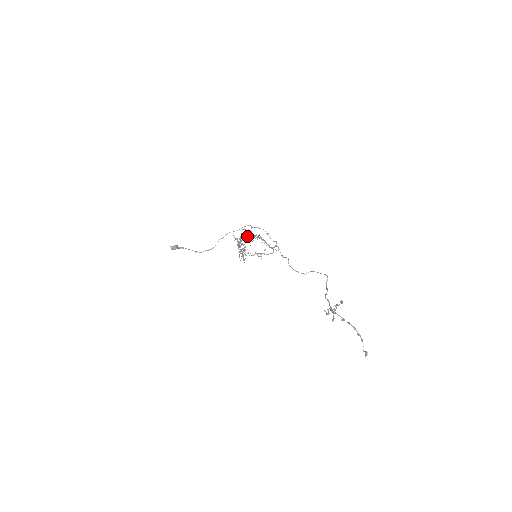
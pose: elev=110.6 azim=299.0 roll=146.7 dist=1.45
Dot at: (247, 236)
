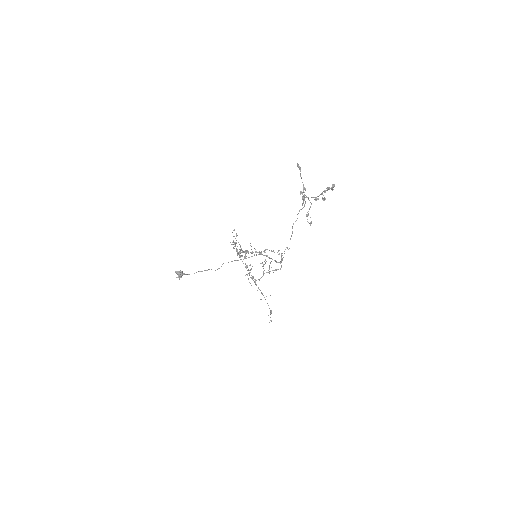
Dot at: occluded
